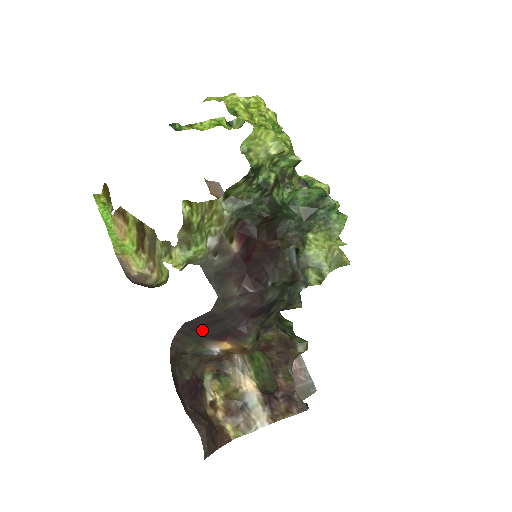
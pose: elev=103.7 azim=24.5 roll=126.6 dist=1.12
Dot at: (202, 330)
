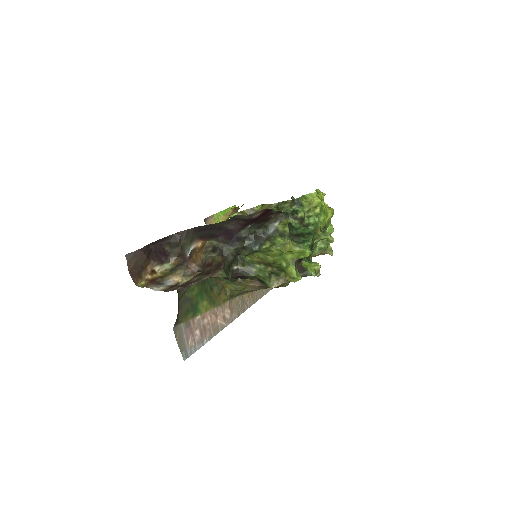
Dot at: (202, 232)
